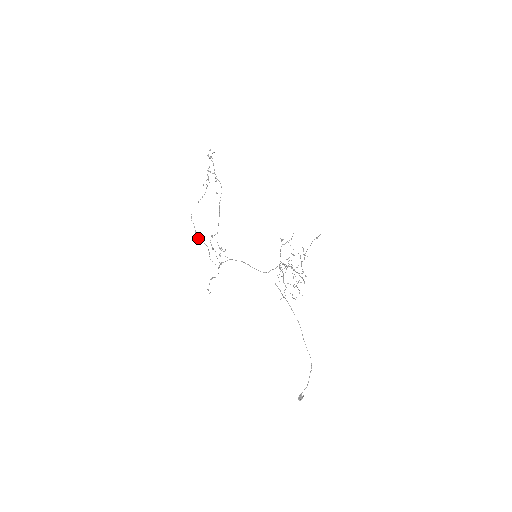
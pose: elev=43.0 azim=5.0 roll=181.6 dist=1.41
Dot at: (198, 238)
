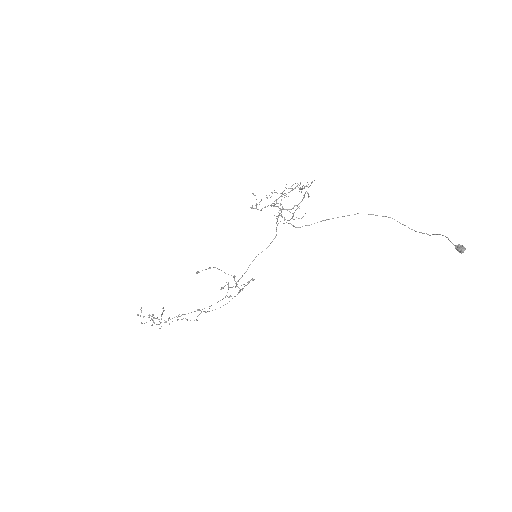
Dot at: occluded
